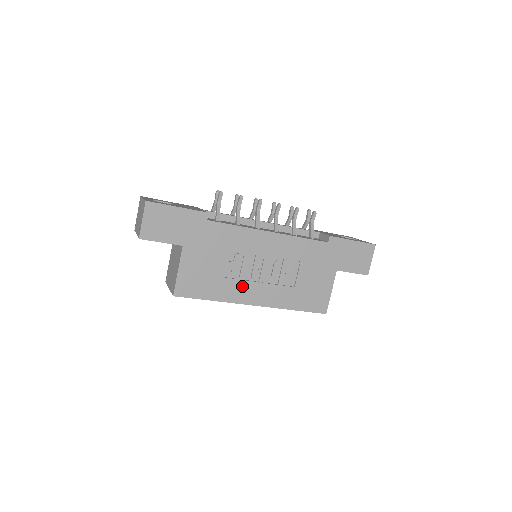
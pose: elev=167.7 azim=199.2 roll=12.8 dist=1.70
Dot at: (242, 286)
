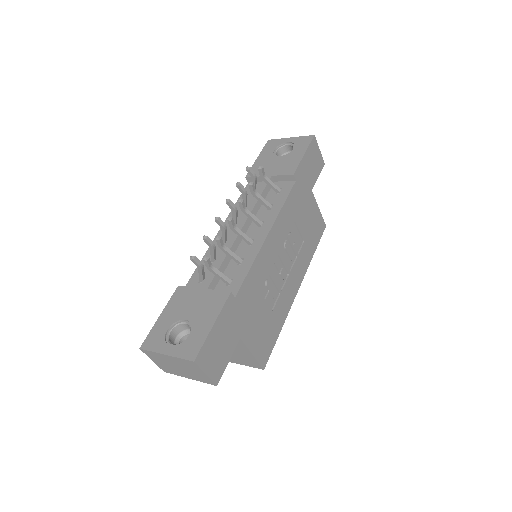
Dot at: (285, 294)
